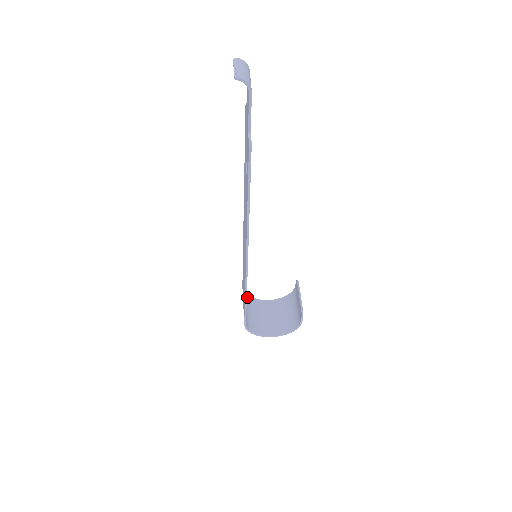
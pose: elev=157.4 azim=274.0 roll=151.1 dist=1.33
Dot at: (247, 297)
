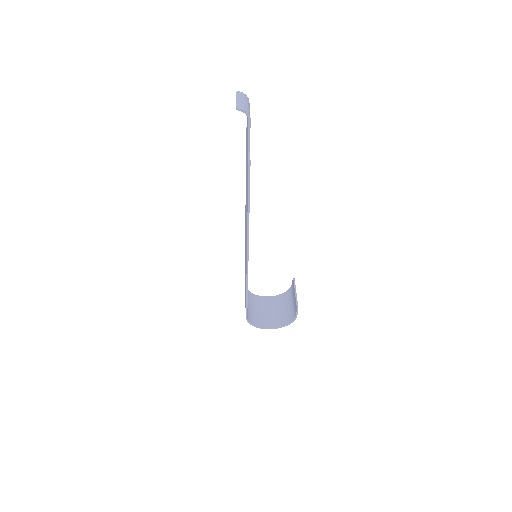
Dot at: (249, 293)
